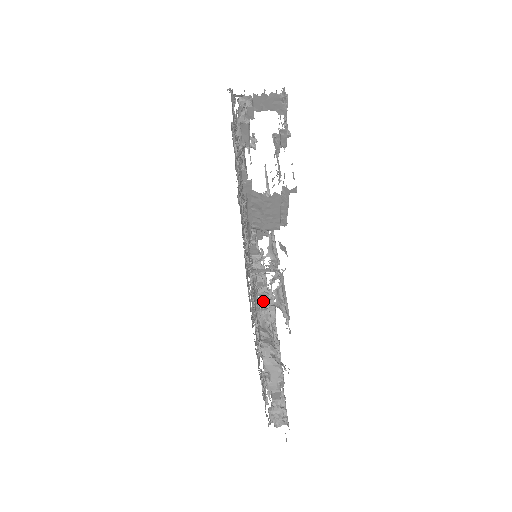
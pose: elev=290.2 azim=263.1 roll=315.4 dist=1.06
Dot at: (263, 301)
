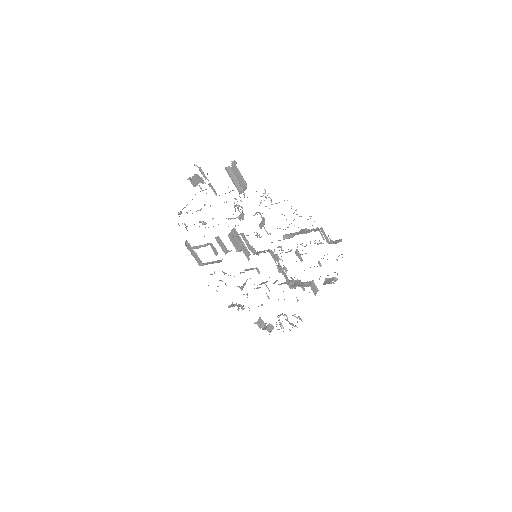
Dot at: (282, 269)
